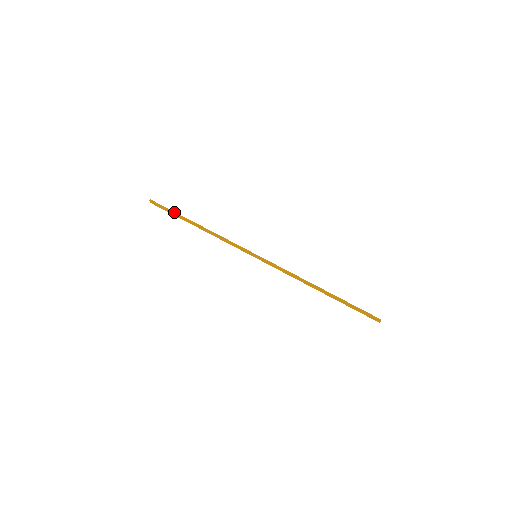
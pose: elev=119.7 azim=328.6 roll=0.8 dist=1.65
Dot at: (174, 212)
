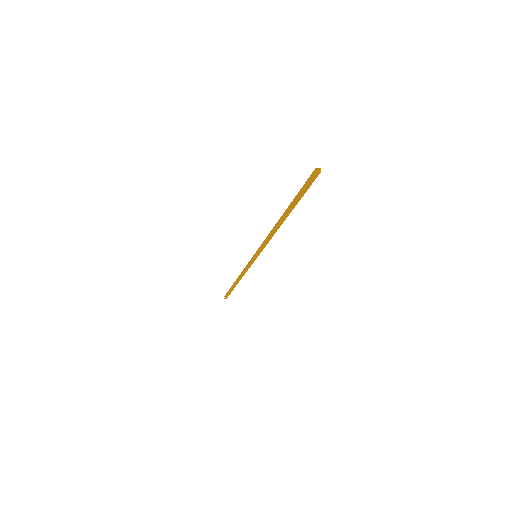
Dot at: occluded
